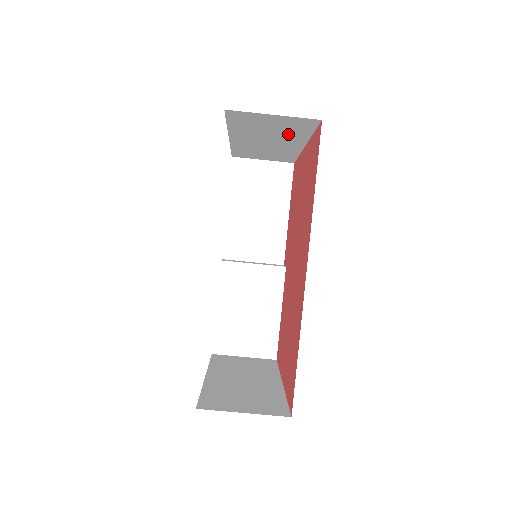
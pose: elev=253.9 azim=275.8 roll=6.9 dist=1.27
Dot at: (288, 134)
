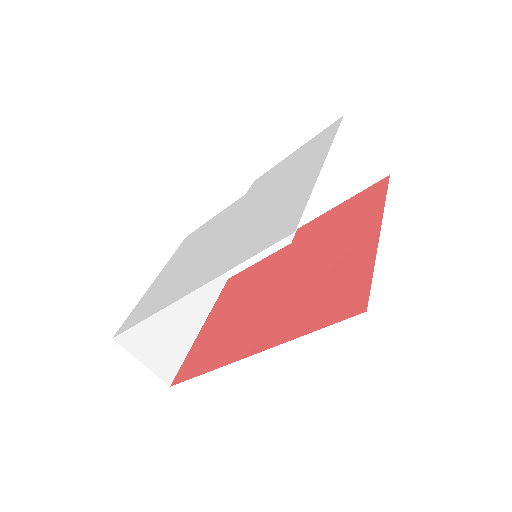
Dot at: occluded
